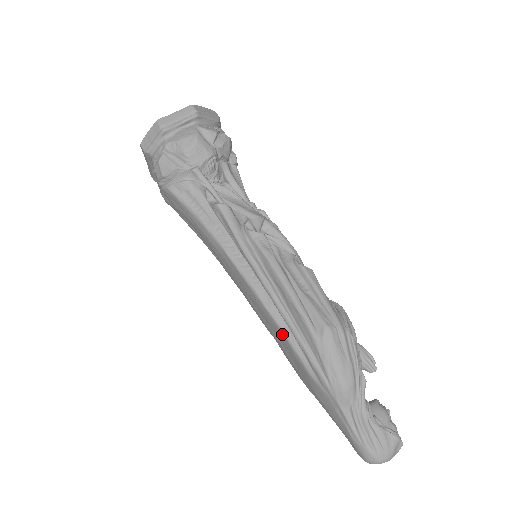
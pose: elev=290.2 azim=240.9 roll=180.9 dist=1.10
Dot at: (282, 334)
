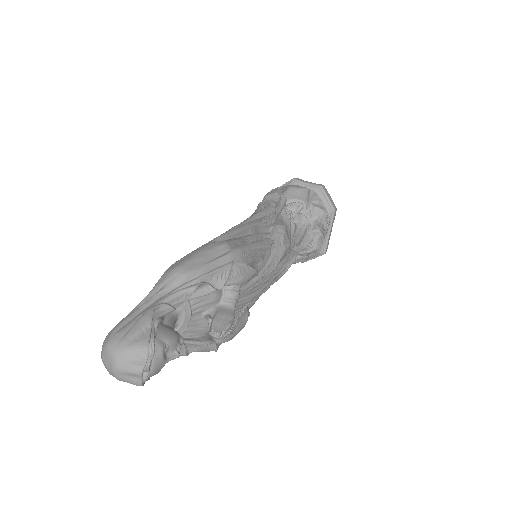
Dot at: occluded
